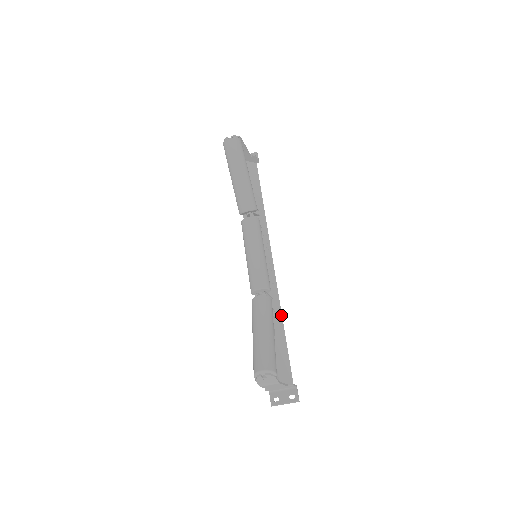
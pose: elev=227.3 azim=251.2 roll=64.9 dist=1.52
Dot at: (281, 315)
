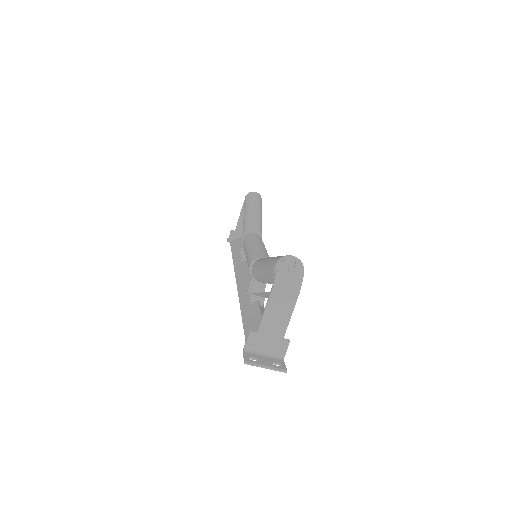
Dot at: occluded
